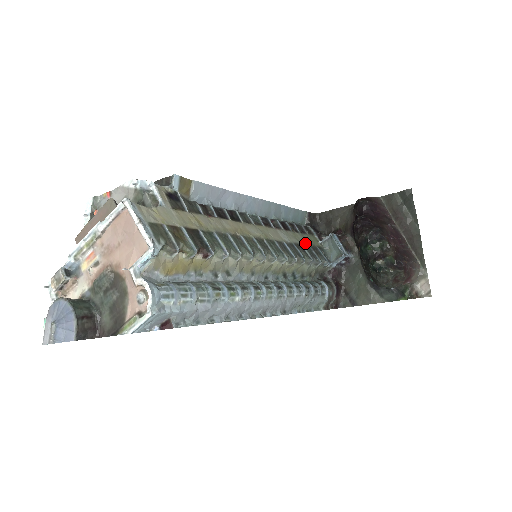
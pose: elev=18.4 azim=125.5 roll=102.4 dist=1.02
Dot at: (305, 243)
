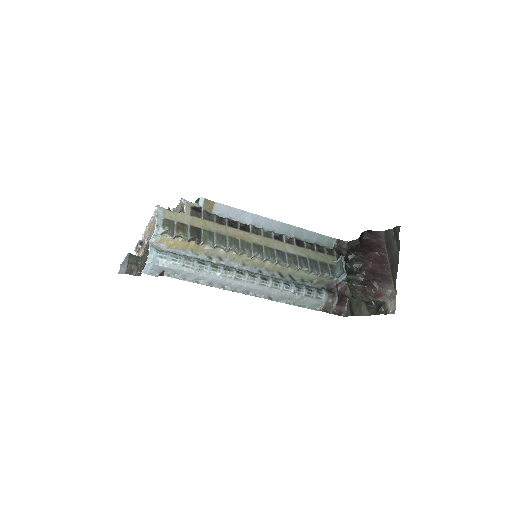
Dot at: (313, 258)
